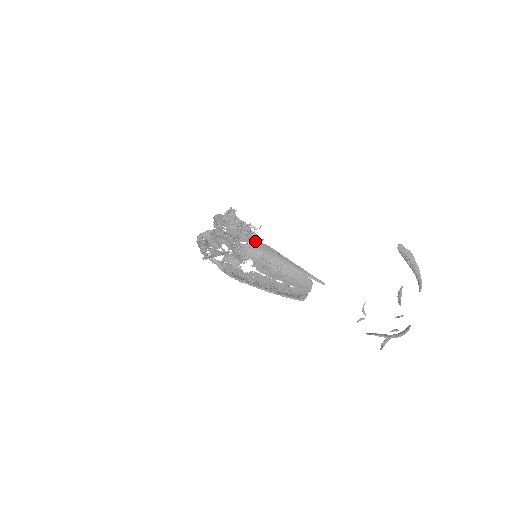
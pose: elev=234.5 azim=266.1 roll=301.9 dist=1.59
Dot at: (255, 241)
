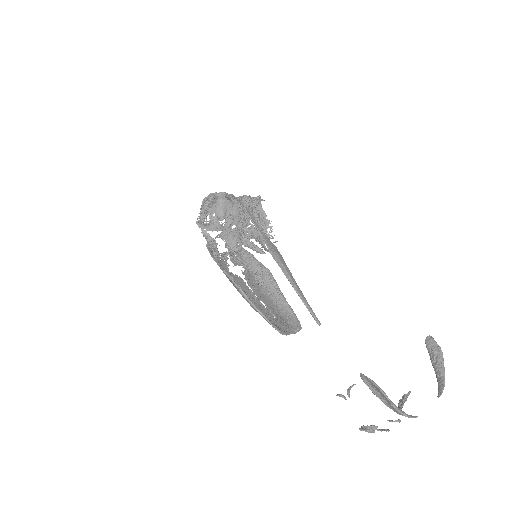
Dot at: occluded
